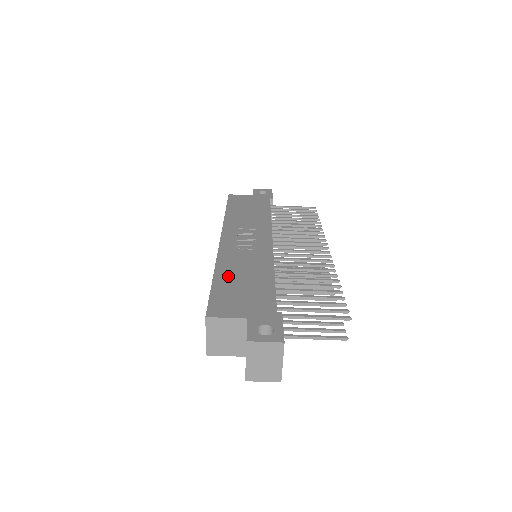
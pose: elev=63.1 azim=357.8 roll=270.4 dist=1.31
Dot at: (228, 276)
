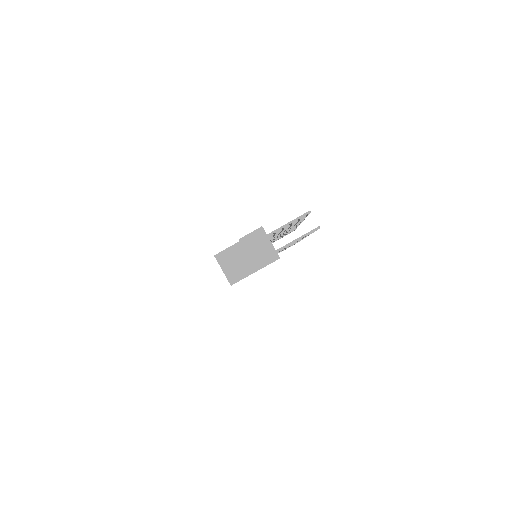
Dot at: occluded
